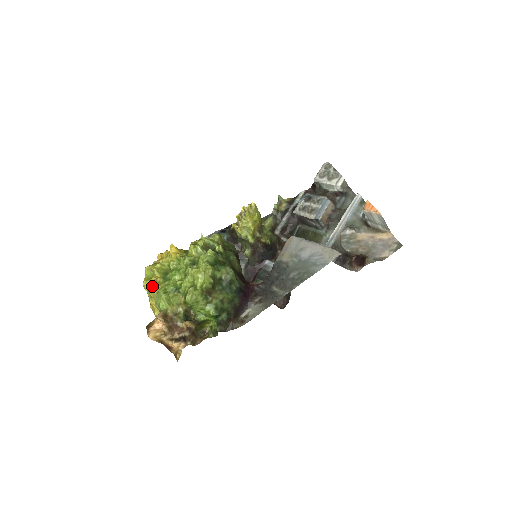
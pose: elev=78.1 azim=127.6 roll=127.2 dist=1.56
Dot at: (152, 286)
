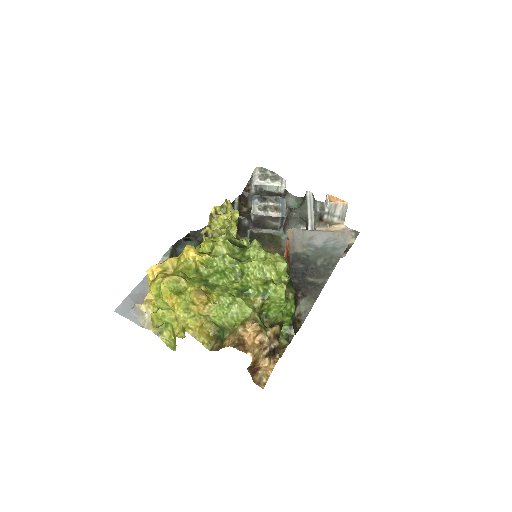
Dot at: (206, 296)
